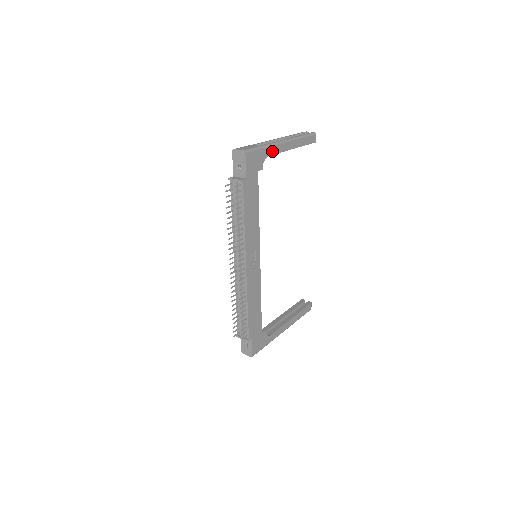
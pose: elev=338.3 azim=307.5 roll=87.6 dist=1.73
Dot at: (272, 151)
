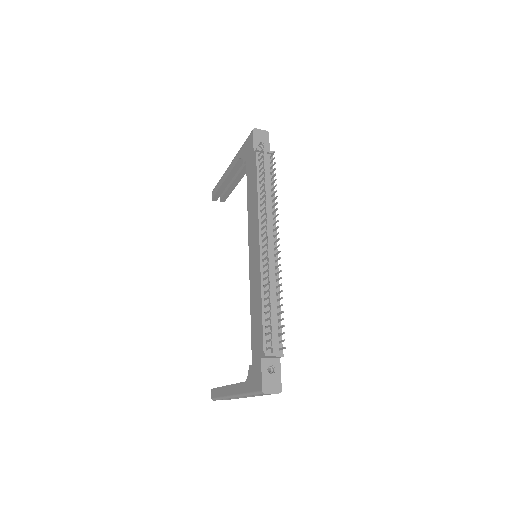
Dot at: occluded
